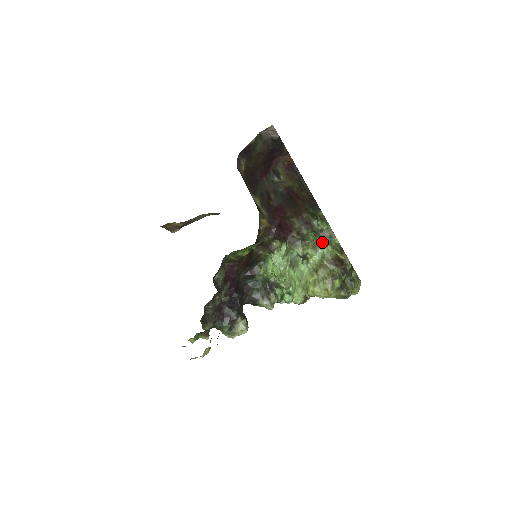
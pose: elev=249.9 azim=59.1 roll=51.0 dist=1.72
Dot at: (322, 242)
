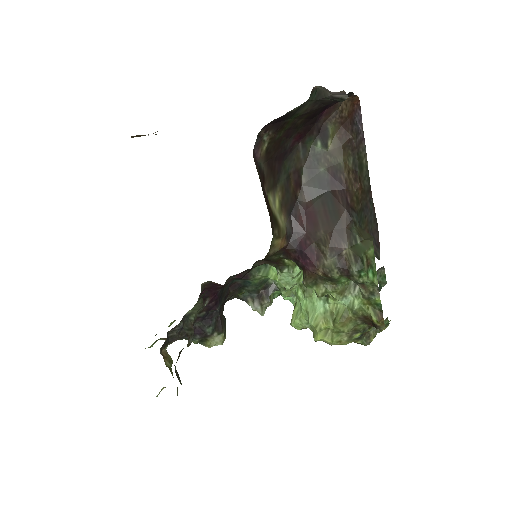
Dot at: (357, 288)
